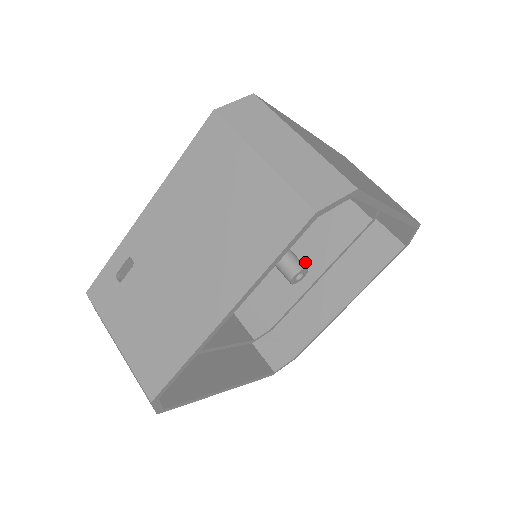
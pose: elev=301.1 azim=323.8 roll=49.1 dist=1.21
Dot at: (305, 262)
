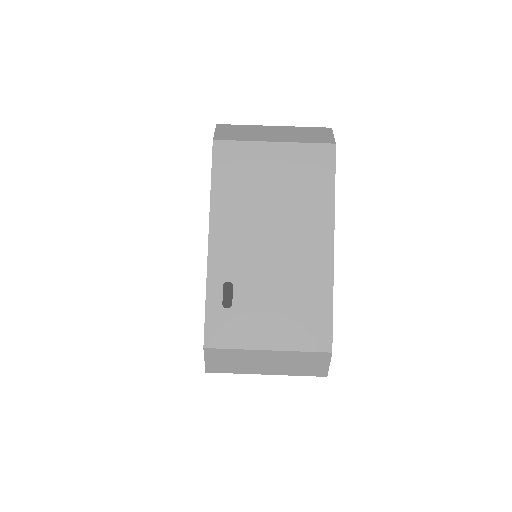
Dot at: occluded
